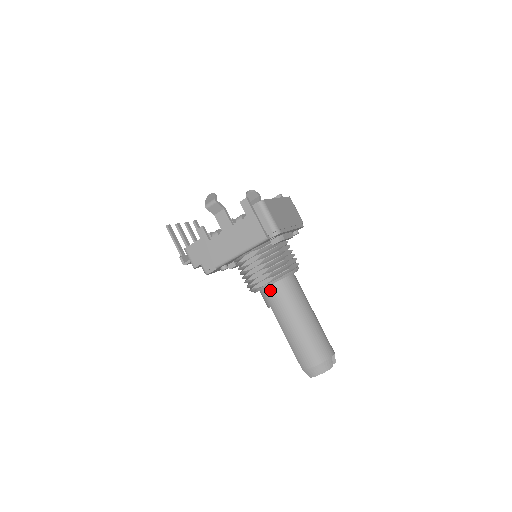
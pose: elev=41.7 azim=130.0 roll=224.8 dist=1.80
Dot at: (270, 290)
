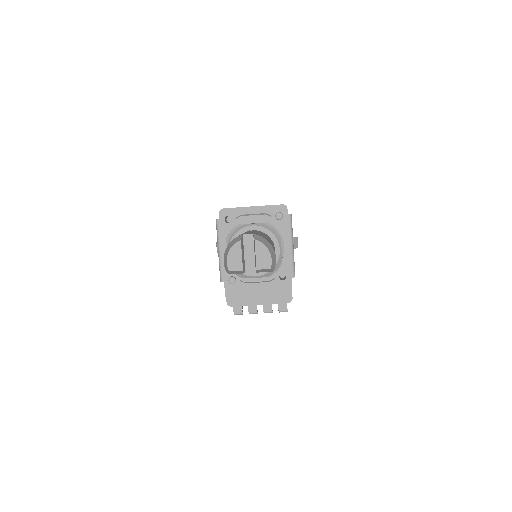
Dot at: occluded
